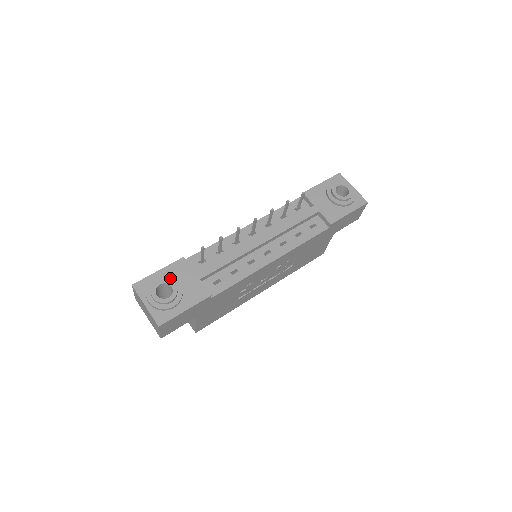
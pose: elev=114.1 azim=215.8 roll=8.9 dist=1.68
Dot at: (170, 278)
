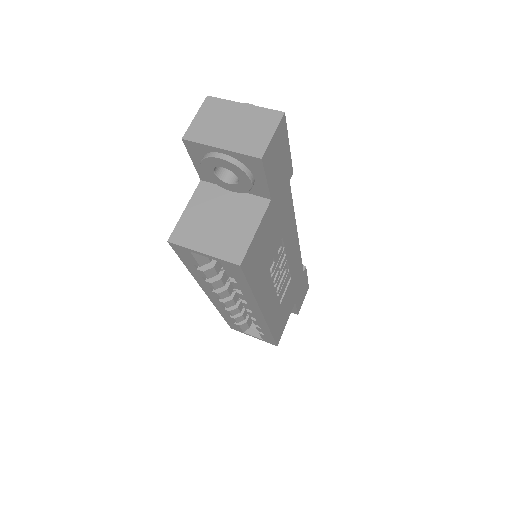
Dot at: occluded
